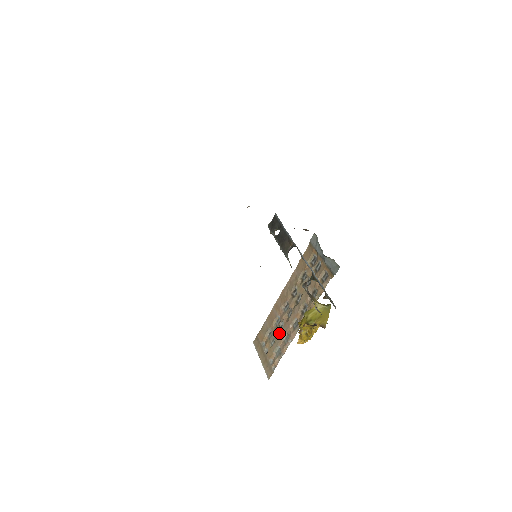
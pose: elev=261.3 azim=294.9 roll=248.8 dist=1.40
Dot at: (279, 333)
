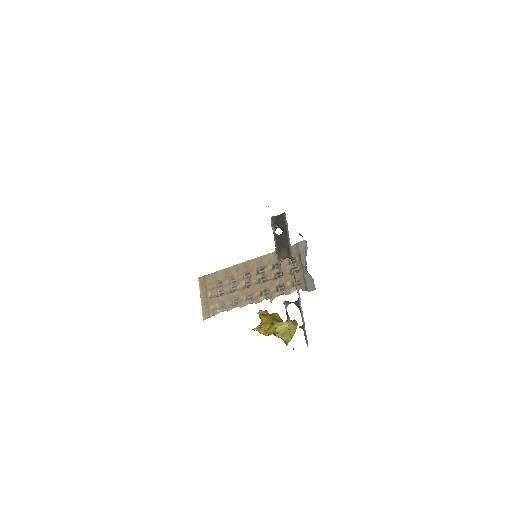
Dot at: (230, 291)
